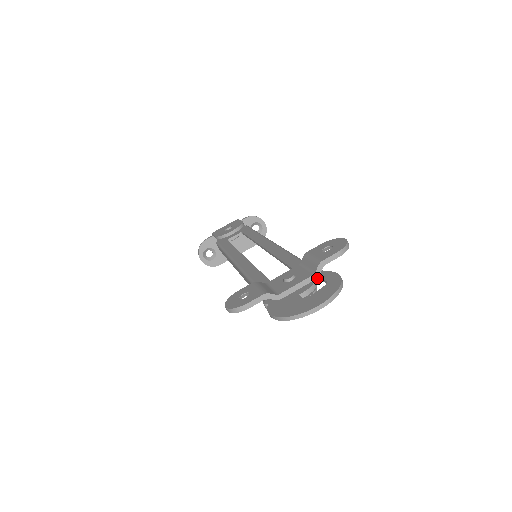
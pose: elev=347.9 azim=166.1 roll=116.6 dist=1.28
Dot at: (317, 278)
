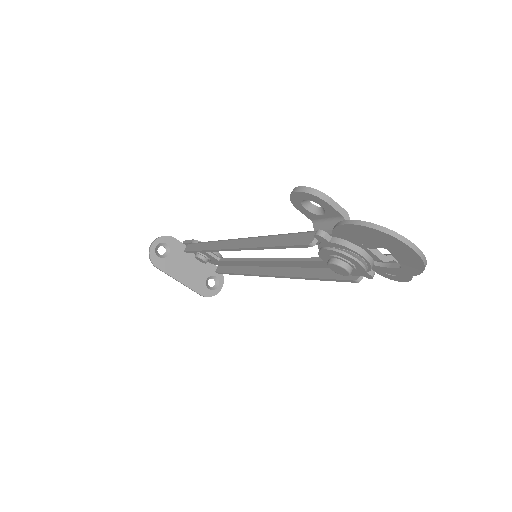
Dot at: (379, 263)
